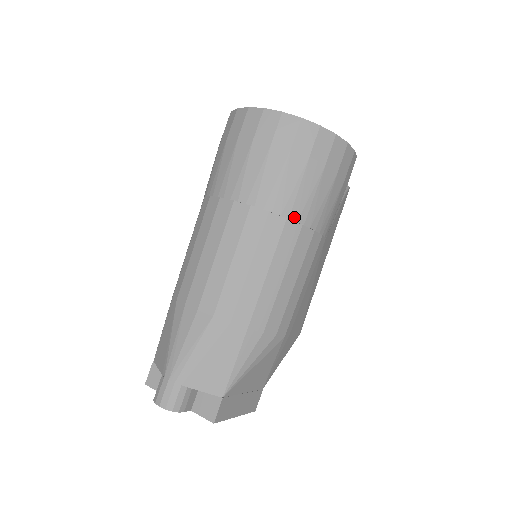
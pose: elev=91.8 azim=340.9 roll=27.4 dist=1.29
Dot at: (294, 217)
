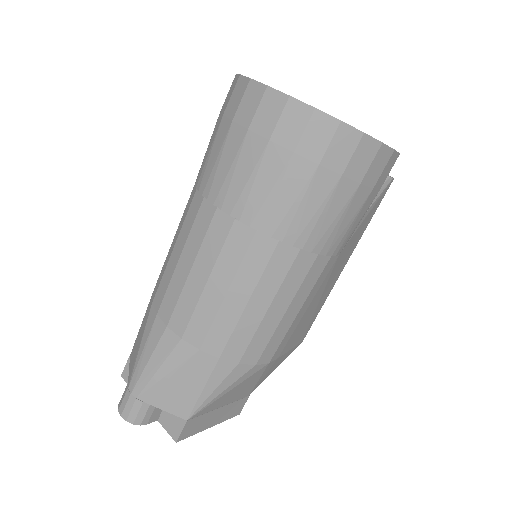
Dot at: (289, 240)
